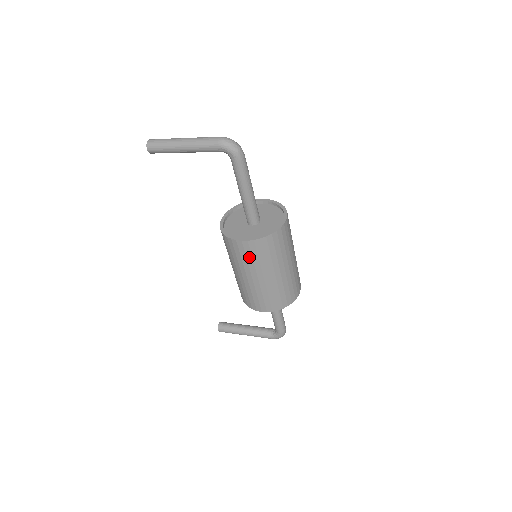
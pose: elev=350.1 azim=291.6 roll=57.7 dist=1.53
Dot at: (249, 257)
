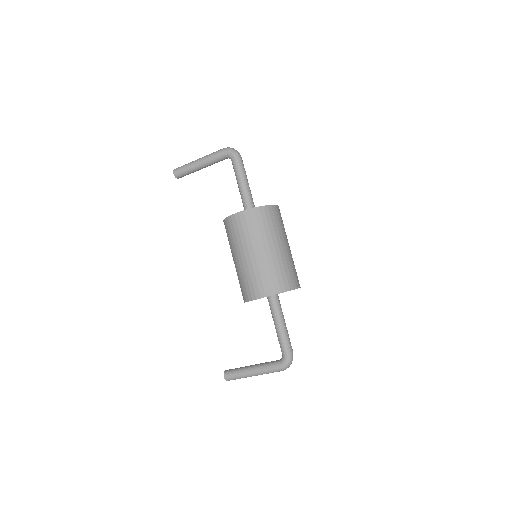
Dot at: (245, 229)
